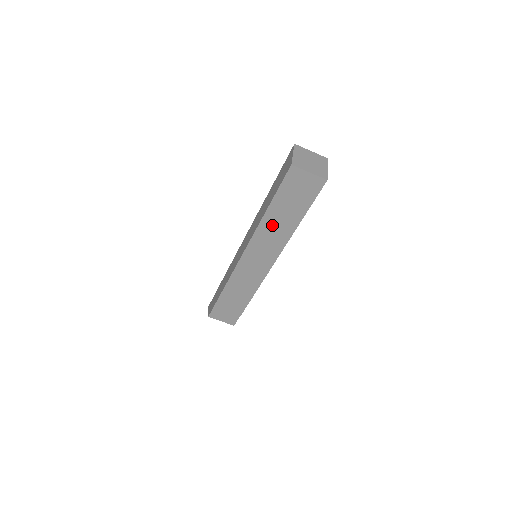
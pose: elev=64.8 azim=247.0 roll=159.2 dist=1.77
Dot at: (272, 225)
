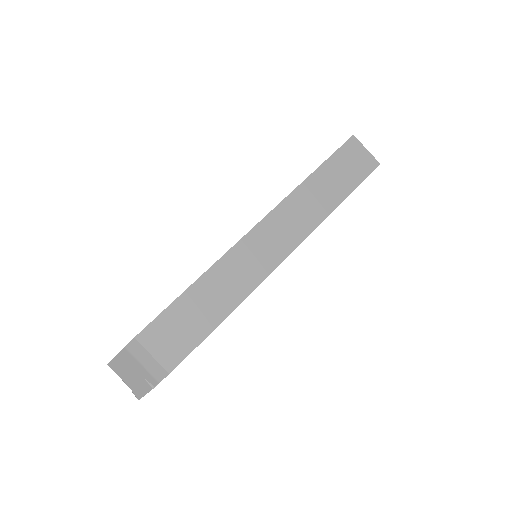
Dot at: (311, 194)
